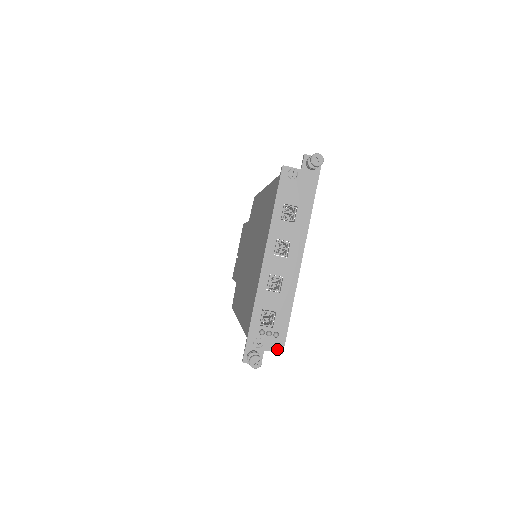
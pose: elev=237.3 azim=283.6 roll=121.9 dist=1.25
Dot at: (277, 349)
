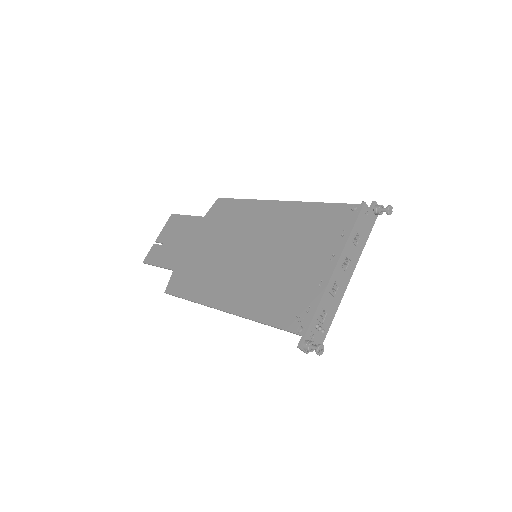
Dot at: (319, 343)
